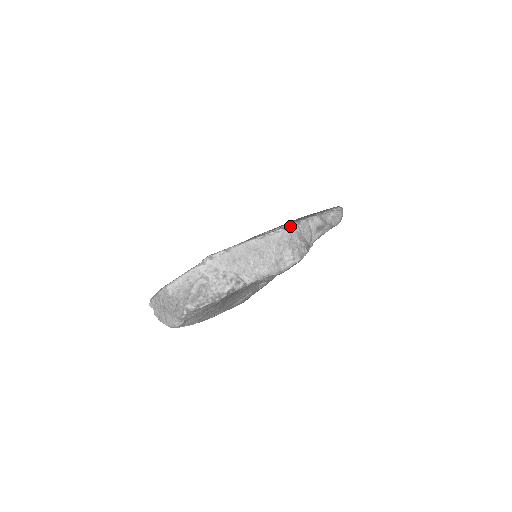
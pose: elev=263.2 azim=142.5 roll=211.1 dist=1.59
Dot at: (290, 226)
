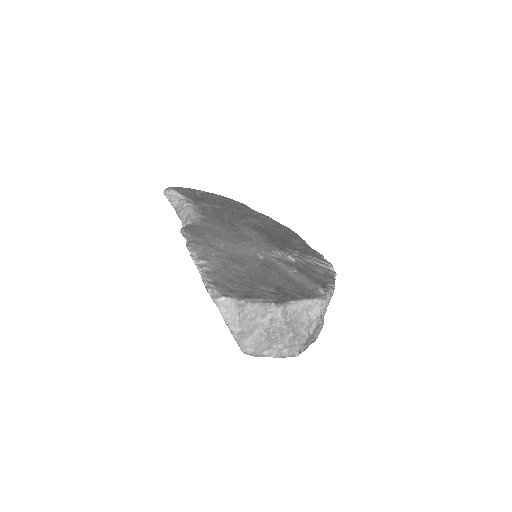
Dot at: (331, 268)
